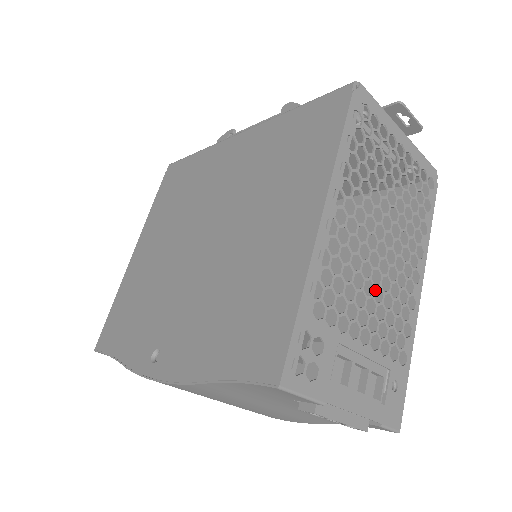
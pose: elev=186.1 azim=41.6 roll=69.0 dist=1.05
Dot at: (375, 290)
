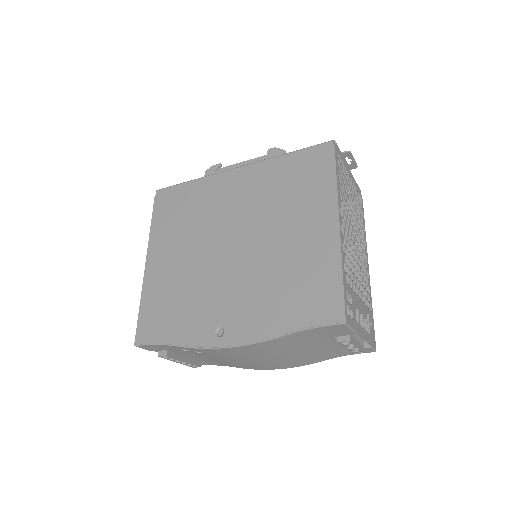
Dot at: occluded
